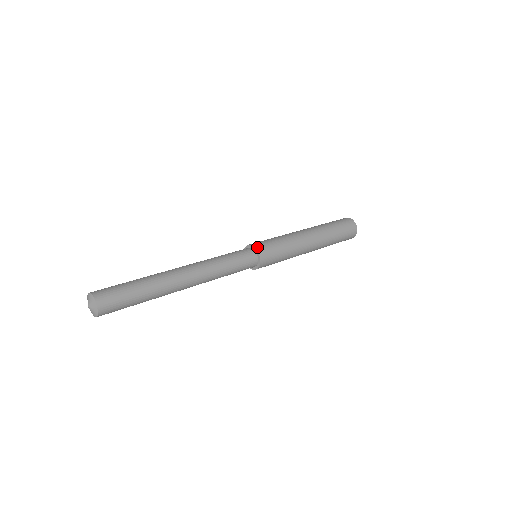
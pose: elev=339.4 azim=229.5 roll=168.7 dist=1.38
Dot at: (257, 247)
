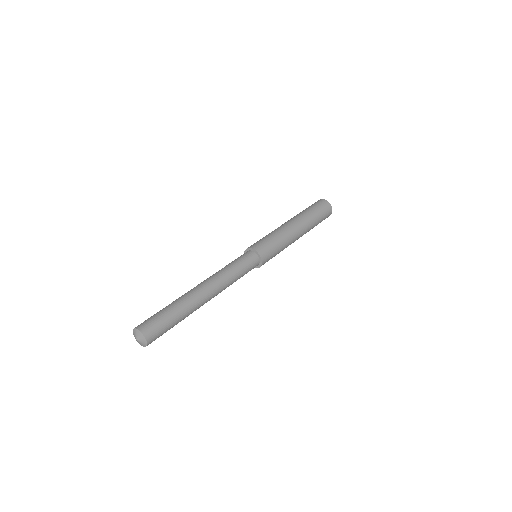
Dot at: (257, 250)
